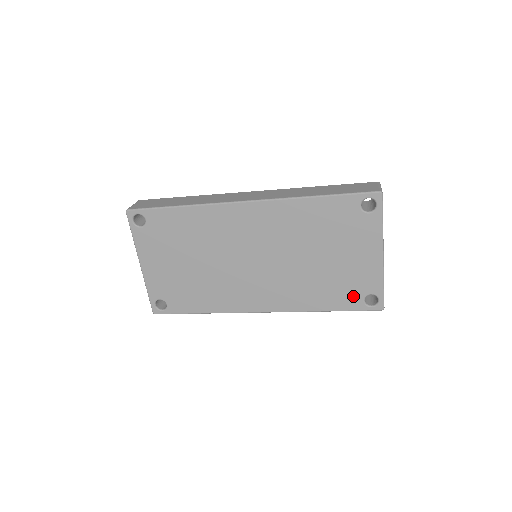
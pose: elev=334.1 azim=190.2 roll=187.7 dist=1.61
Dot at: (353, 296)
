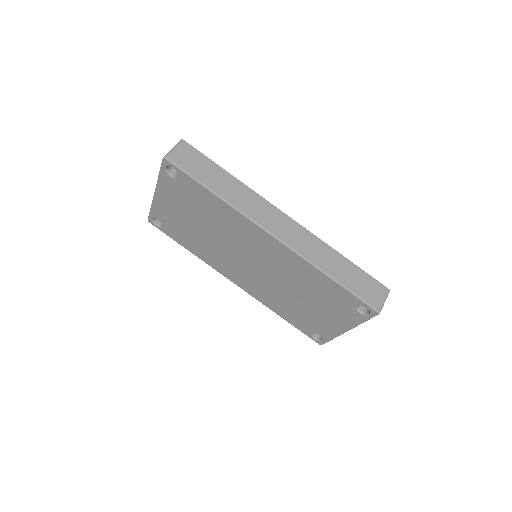
Dot at: (307, 327)
